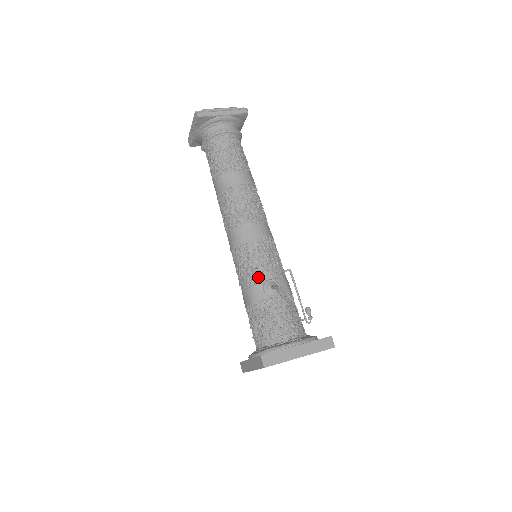
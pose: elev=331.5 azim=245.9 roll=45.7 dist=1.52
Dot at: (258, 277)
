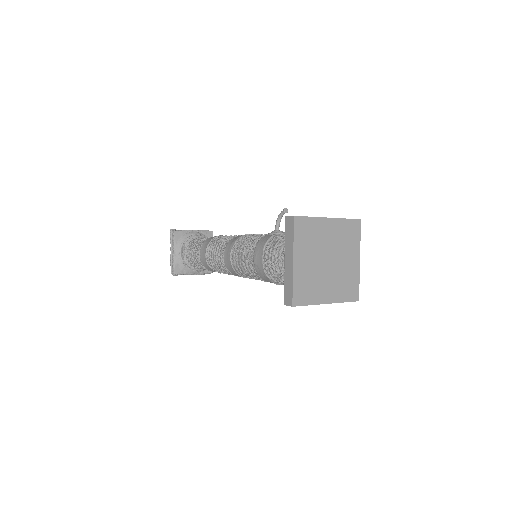
Dot at: (261, 237)
